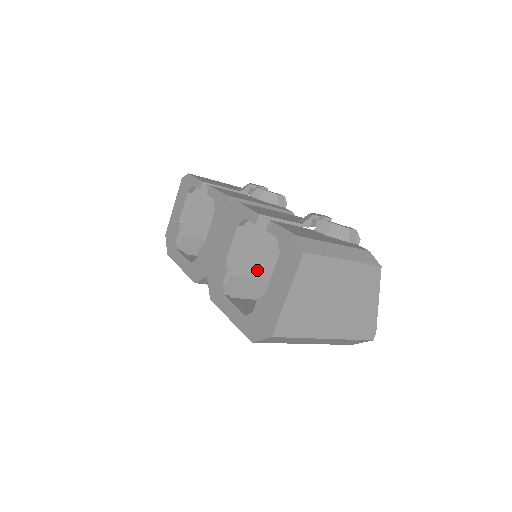
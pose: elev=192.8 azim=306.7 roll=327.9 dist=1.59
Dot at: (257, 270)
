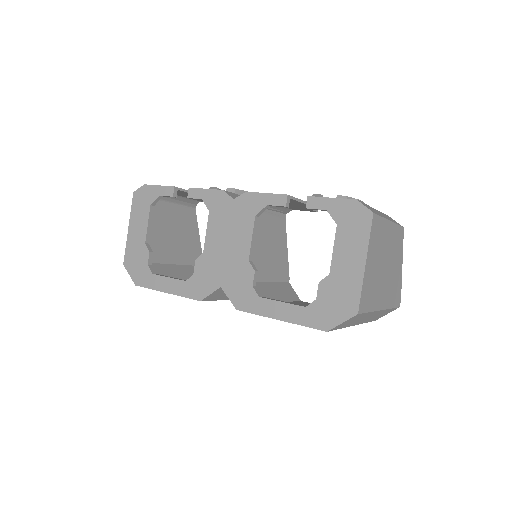
Dot at: (258, 272)
